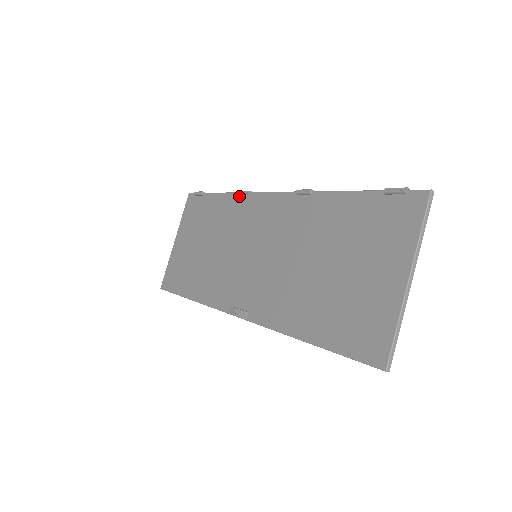
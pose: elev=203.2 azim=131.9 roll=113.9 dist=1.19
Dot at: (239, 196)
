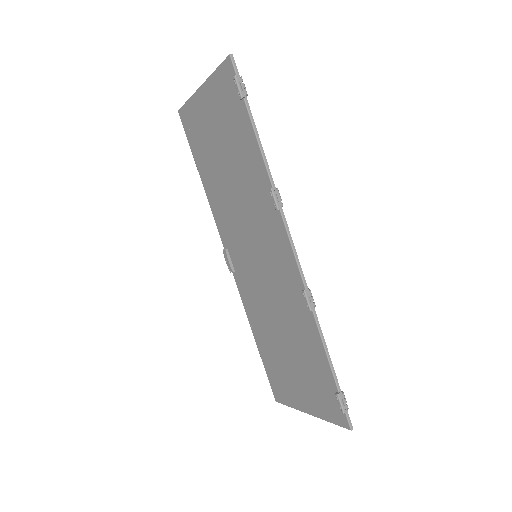
Dot at: (269, 189)
